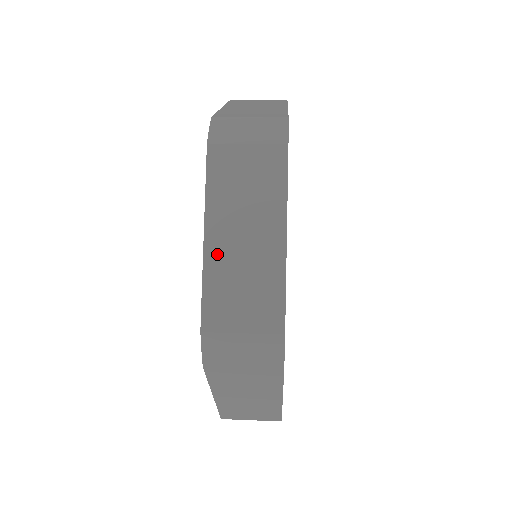
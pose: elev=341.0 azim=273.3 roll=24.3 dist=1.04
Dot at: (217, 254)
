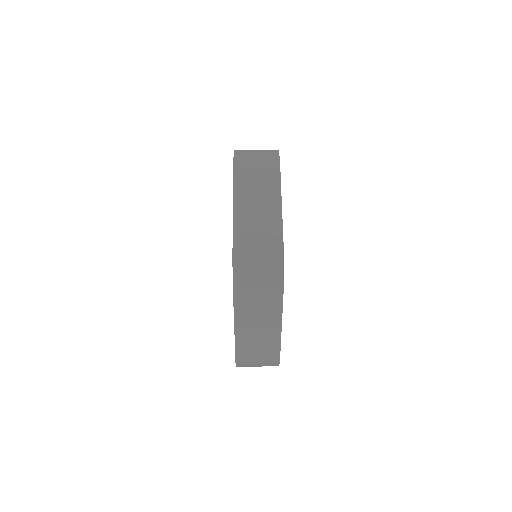
Dot at: (242, 333)
